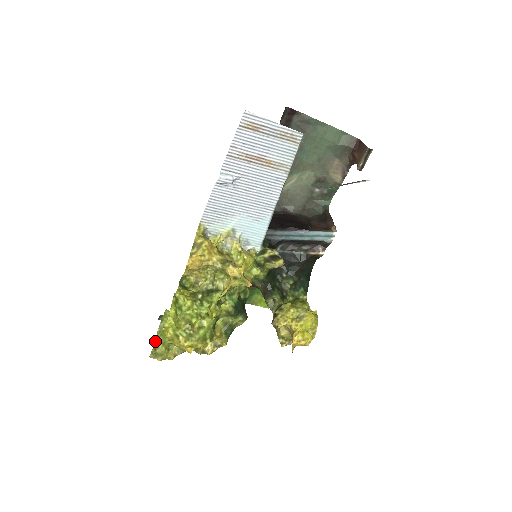
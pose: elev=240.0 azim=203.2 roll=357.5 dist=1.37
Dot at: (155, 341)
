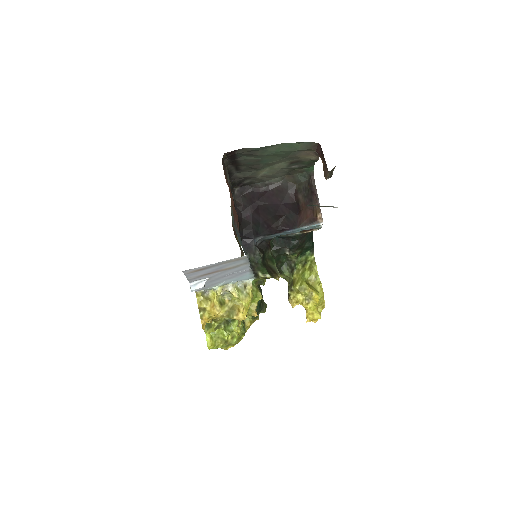
Dot at: occluded
